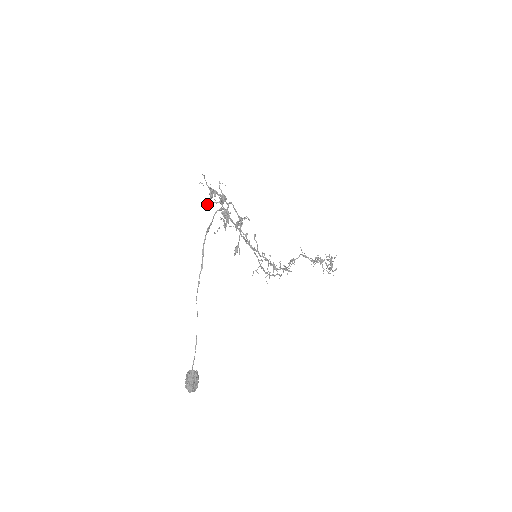
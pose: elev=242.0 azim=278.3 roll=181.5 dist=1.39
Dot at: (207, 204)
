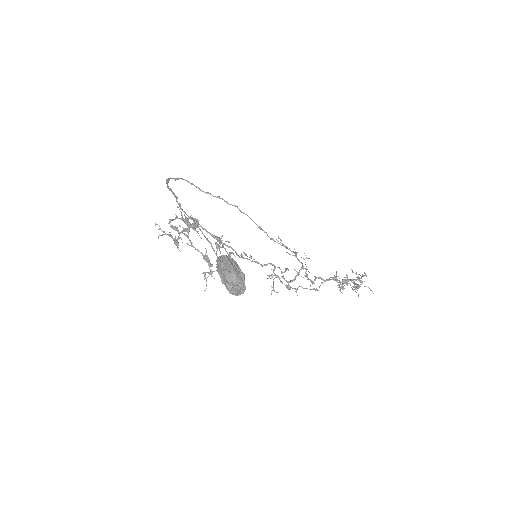
Dot at: (169, 222)
